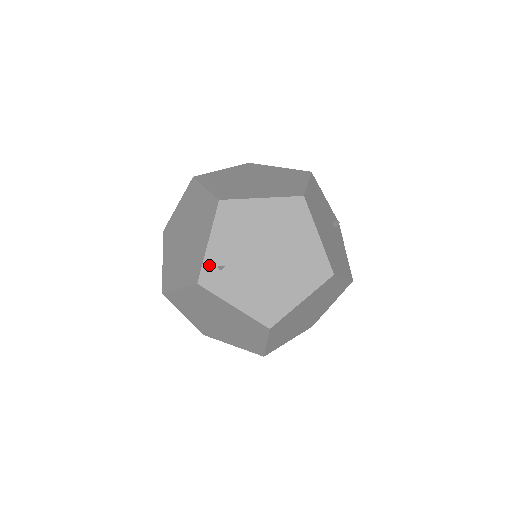
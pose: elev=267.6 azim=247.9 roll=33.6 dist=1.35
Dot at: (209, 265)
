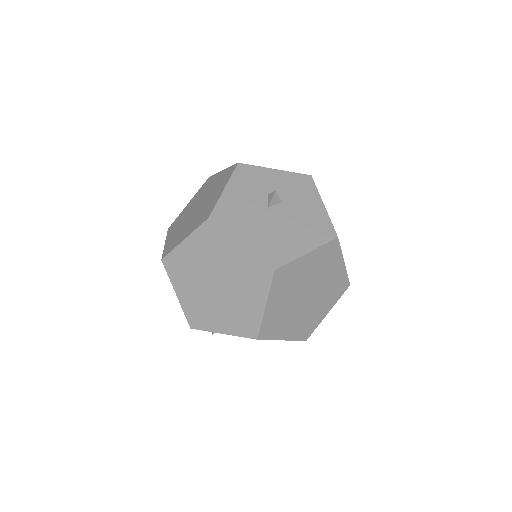
Dot at: occluded
